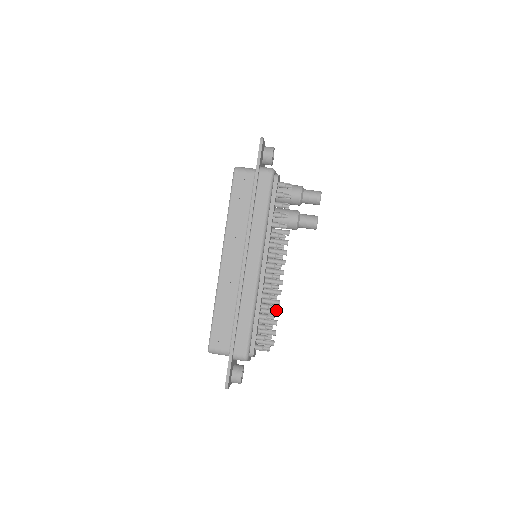
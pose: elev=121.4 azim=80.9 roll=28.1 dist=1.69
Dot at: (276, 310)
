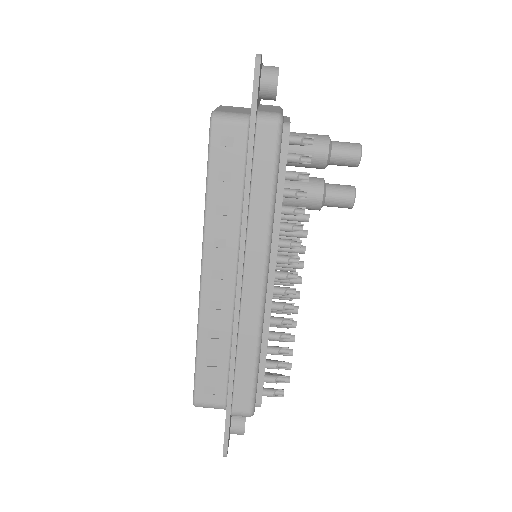
Dot at: (291, 335)
